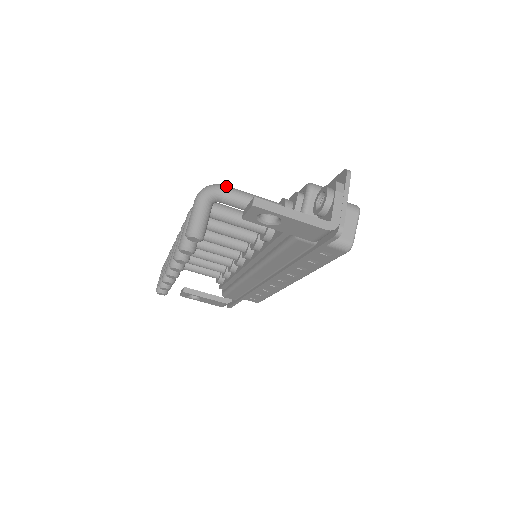
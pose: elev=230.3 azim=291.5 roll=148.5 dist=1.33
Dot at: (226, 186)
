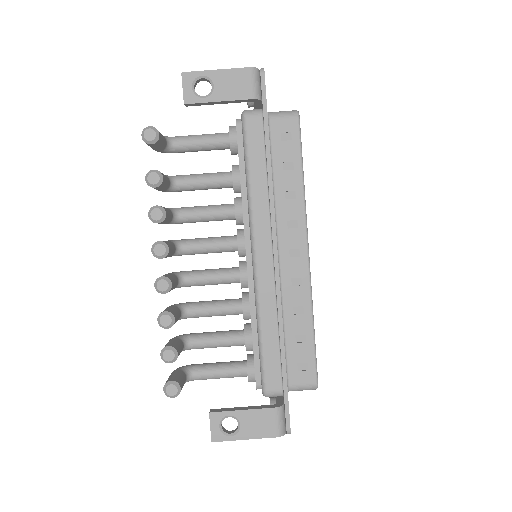
Dot at: occluded
